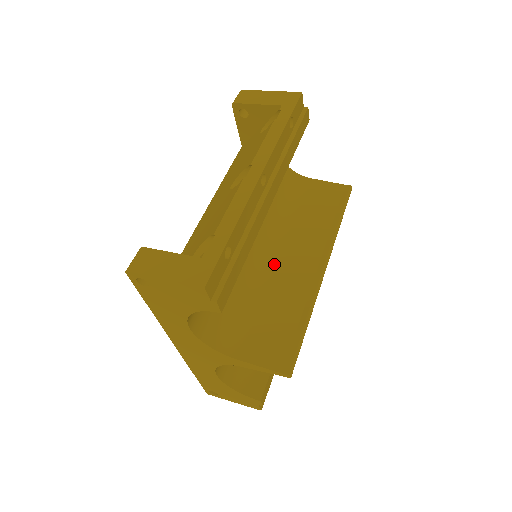
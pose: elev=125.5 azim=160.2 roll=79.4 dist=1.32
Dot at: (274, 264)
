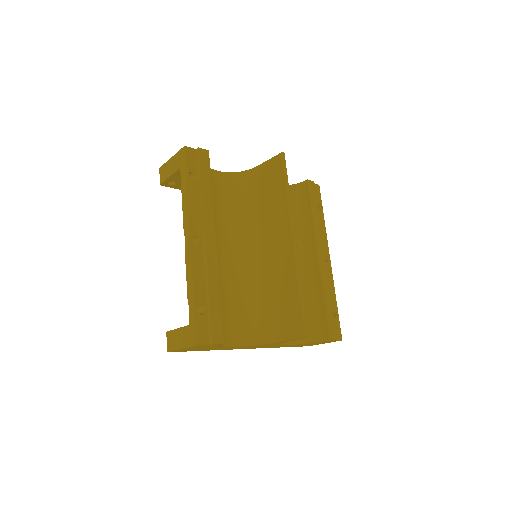
Dot at: (265, 259)
